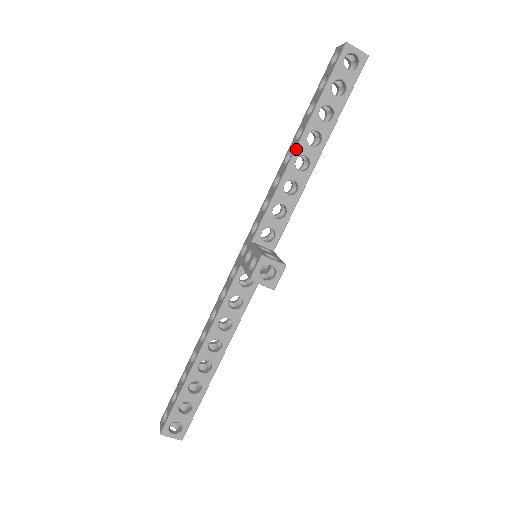
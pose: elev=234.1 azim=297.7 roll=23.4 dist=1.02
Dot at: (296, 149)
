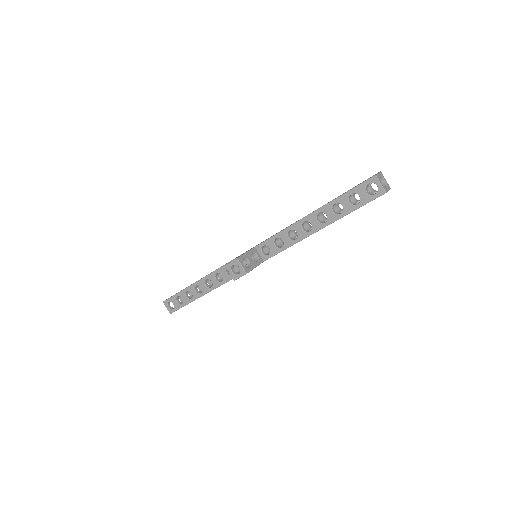
Dot at: (307, 216)
